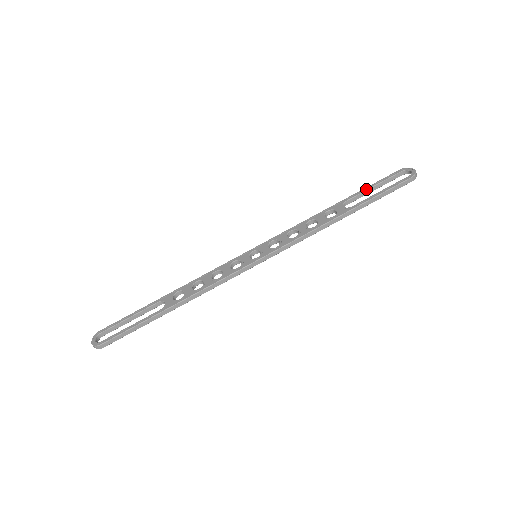
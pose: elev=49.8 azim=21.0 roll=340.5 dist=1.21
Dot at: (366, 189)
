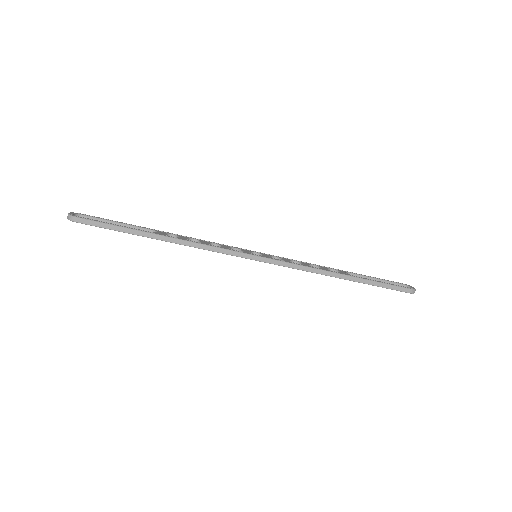
Dot at: (370, 276)
